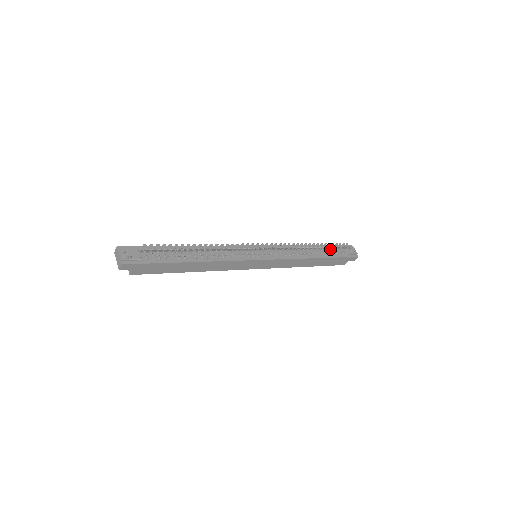
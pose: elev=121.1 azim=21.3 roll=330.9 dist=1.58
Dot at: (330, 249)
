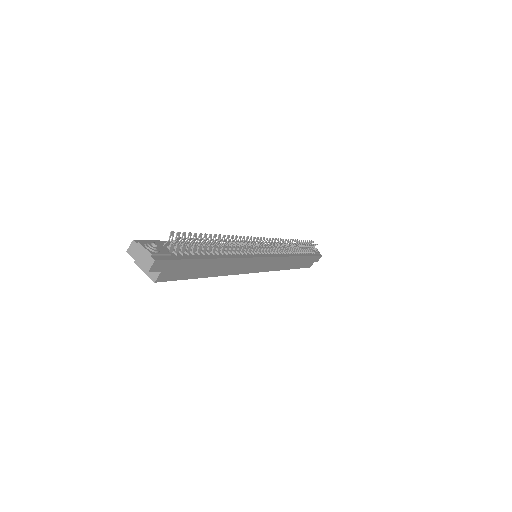
Dot at: (302, 248)
